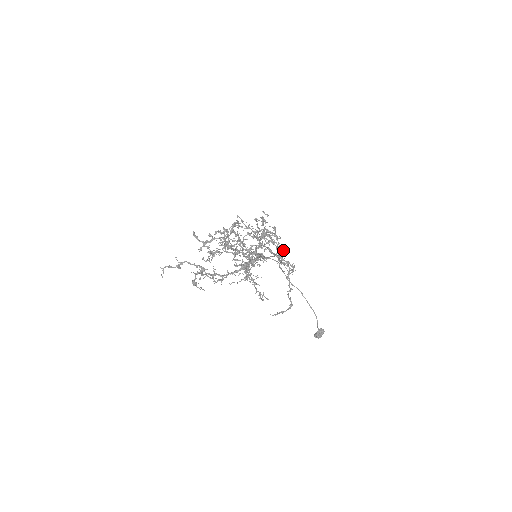
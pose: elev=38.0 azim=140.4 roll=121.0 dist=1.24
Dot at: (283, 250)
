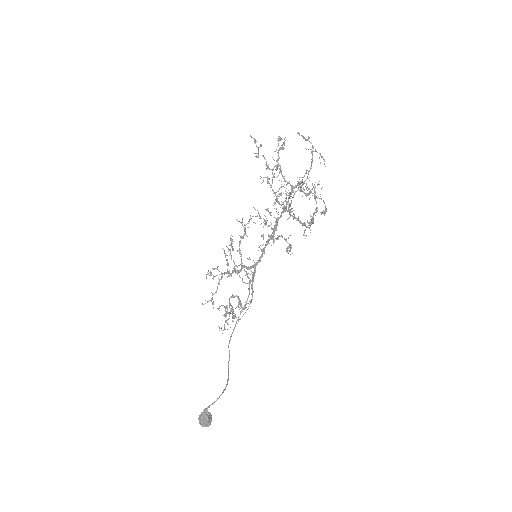
Dot at: (304, 232)
